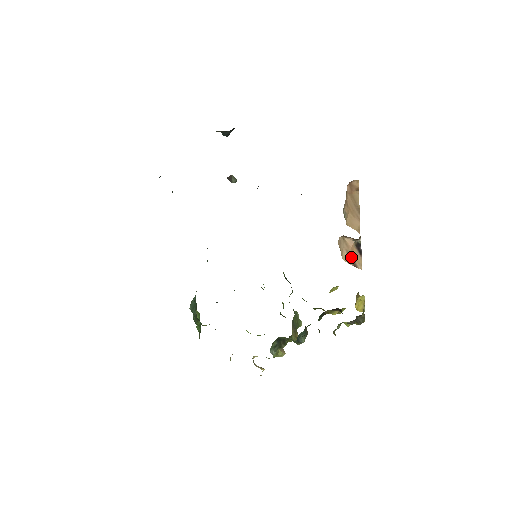
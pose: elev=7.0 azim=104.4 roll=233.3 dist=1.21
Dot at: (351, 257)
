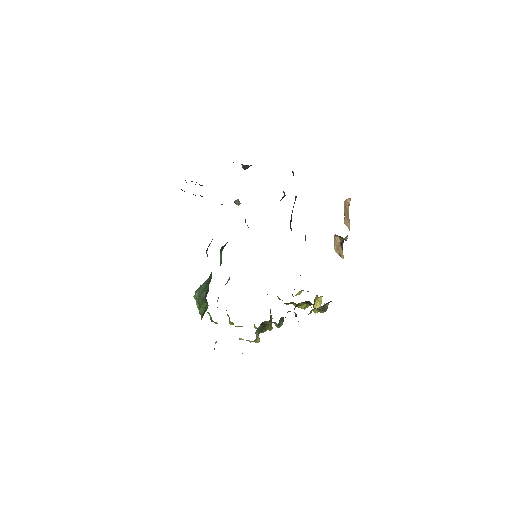
Dot at: (338, 250)
